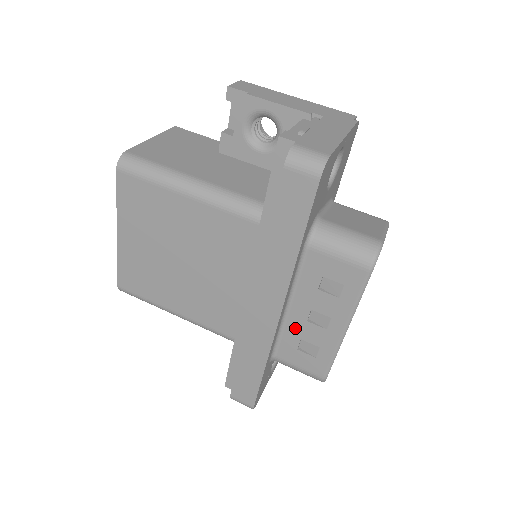
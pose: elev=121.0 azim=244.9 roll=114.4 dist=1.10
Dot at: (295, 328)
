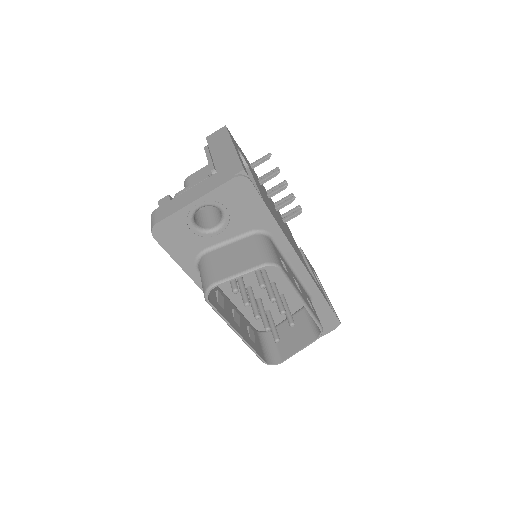
Dot at: occluded
